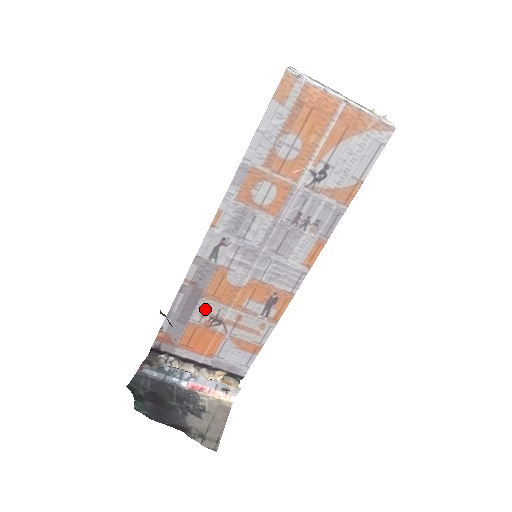
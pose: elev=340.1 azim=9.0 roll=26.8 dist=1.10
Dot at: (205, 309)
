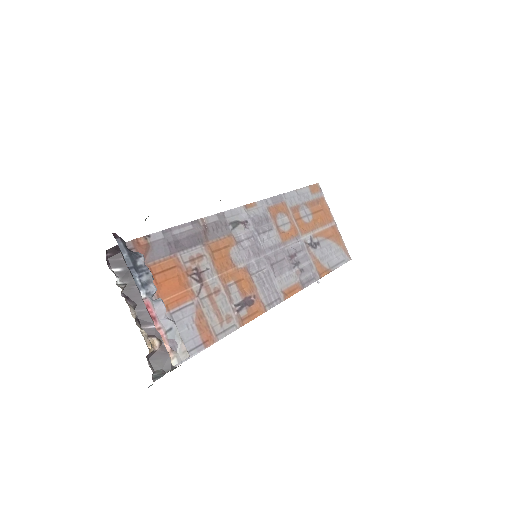
Dot at: (198, 257)
